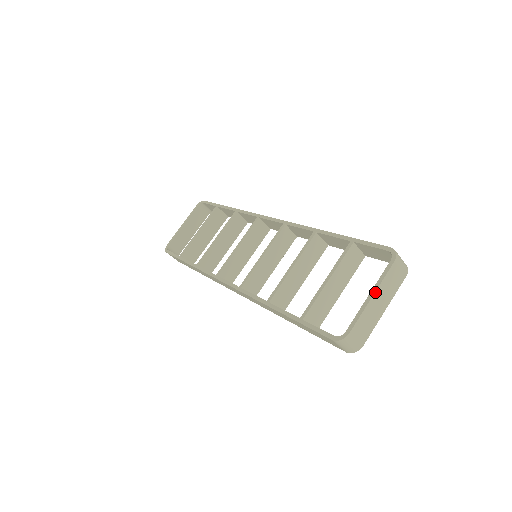
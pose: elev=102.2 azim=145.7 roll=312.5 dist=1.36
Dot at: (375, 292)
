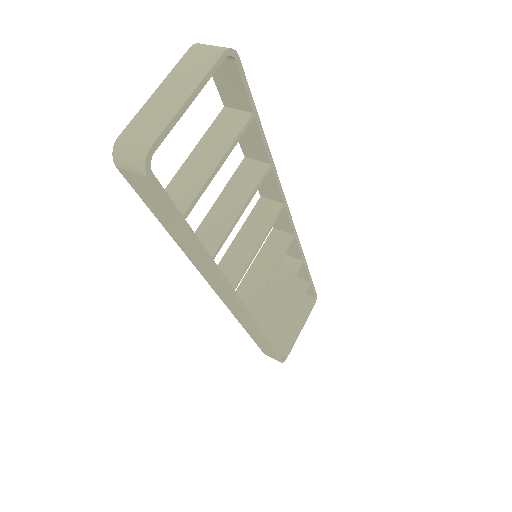
Dot at: (161, 85)
